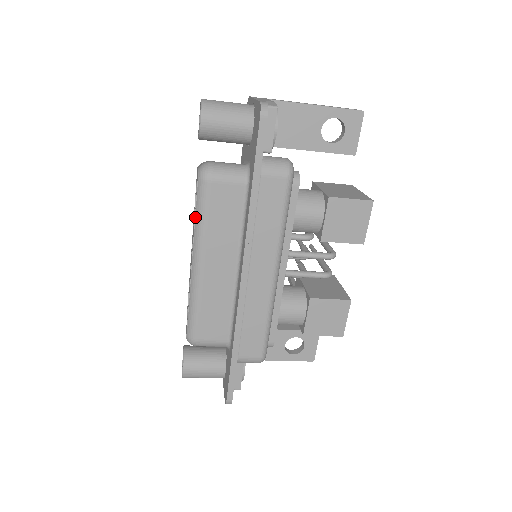
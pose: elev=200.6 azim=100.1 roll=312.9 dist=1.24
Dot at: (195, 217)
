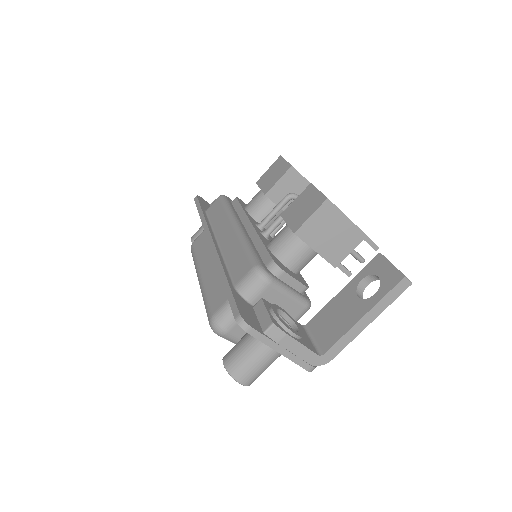
Dot at: occluded
